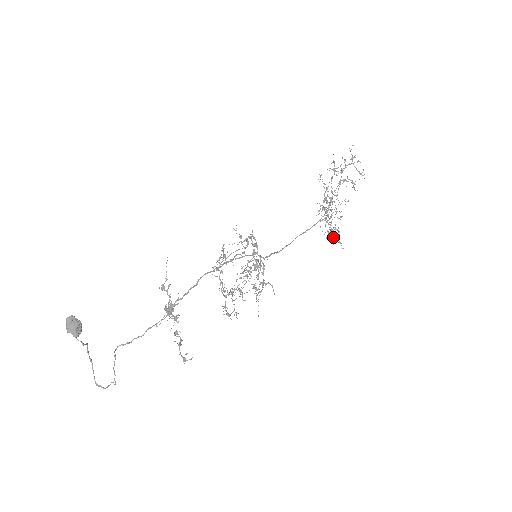
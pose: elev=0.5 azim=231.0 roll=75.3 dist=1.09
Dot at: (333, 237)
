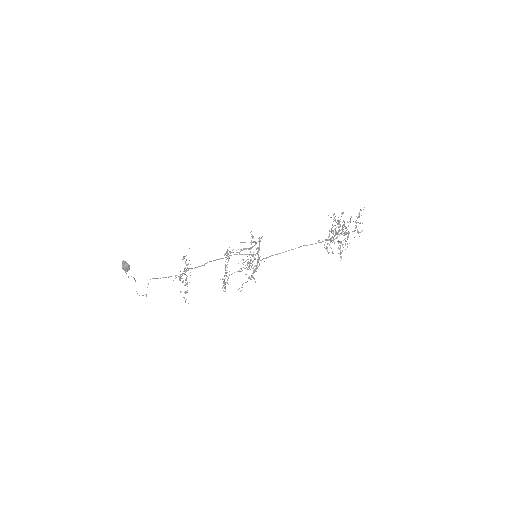
Dot at: occluded
